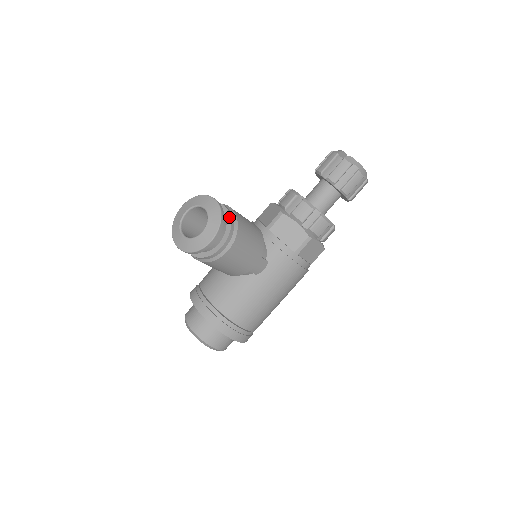
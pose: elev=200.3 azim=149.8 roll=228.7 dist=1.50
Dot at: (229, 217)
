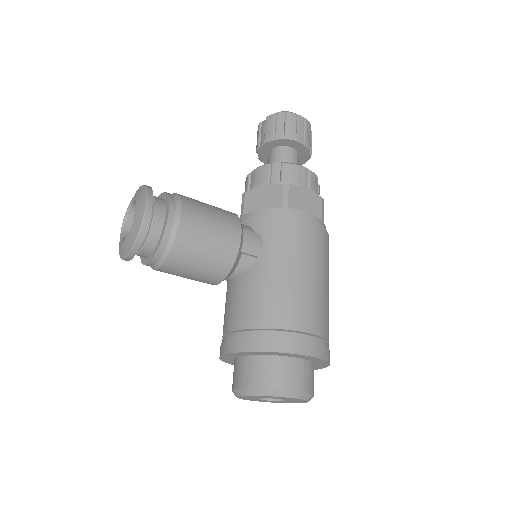
Dot at: (164, 194)
